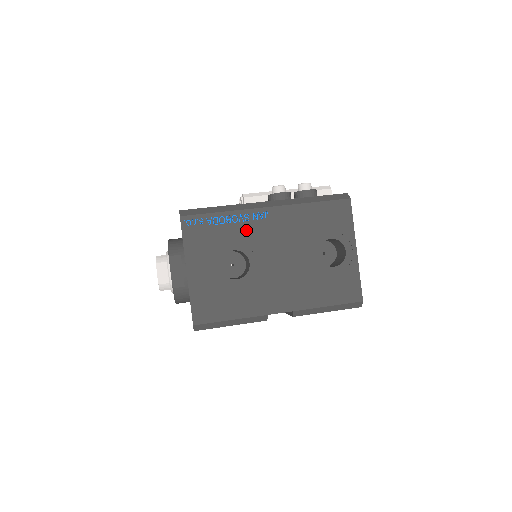
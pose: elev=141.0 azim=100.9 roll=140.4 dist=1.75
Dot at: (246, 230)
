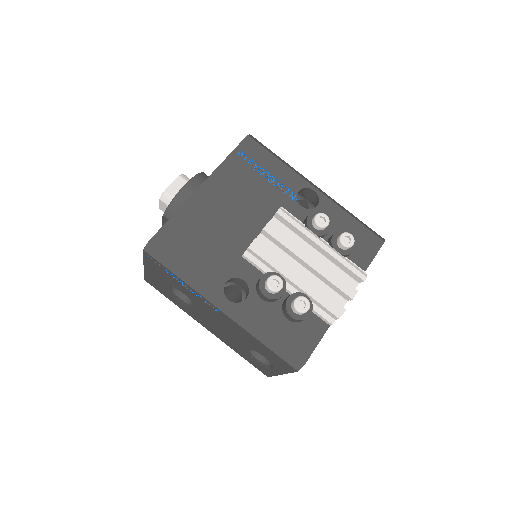
Dot at: (196, 298)
